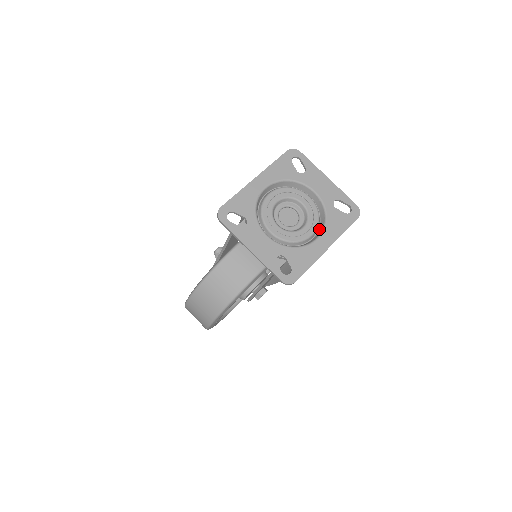
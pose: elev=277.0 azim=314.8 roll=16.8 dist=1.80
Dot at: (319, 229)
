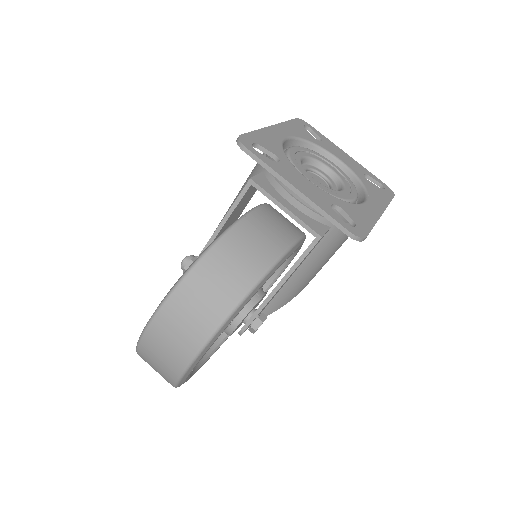
Dot at: (358, 198)
